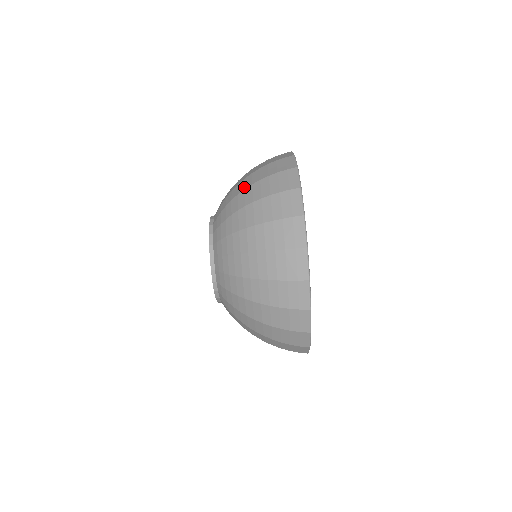
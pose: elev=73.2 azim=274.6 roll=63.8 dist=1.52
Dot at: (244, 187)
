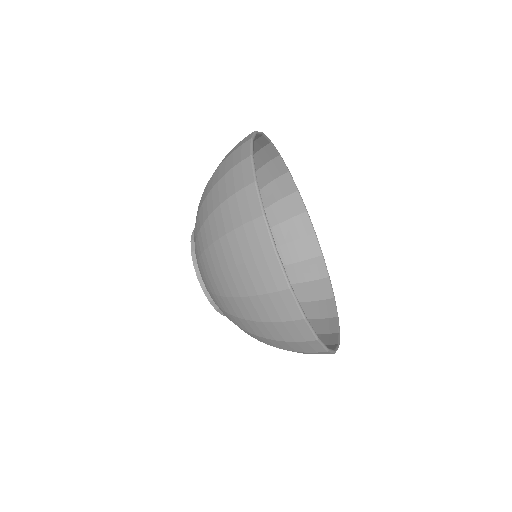
Dot at: (209, 180)
